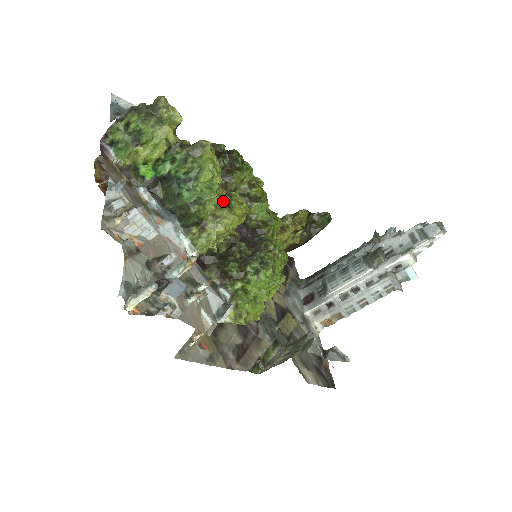
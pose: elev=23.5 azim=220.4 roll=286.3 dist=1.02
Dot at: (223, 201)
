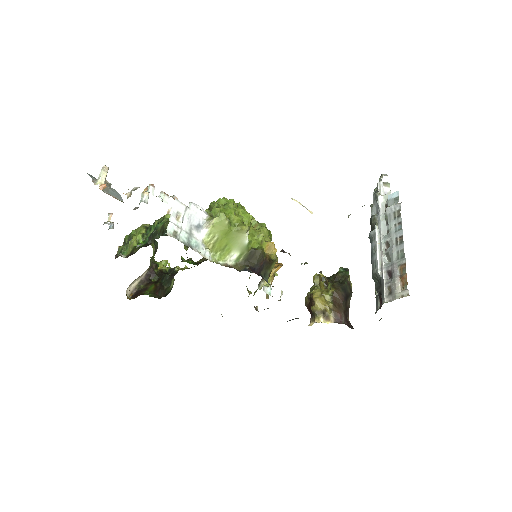
Dot at: occluded
